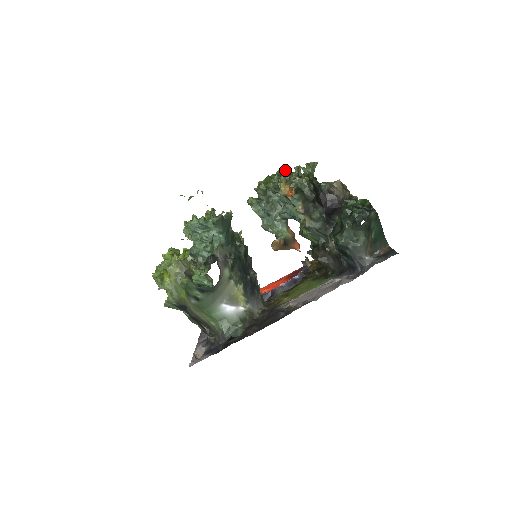
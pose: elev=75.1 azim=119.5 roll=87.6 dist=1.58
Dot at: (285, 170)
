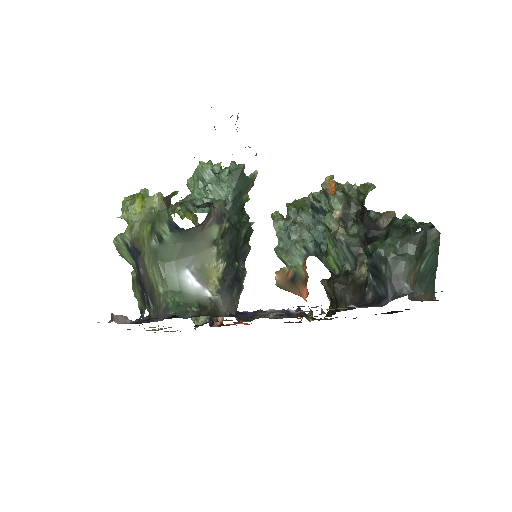
Dot at: occluded
